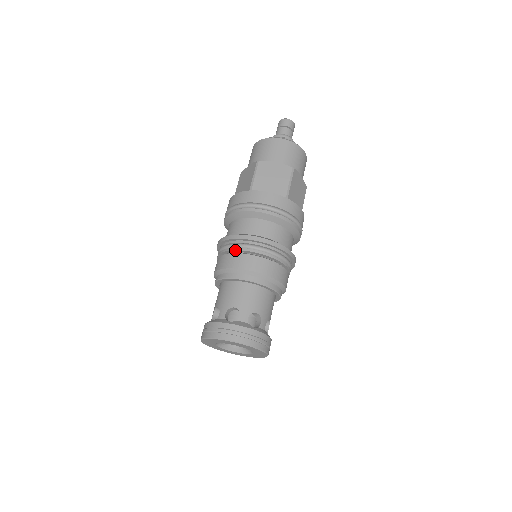
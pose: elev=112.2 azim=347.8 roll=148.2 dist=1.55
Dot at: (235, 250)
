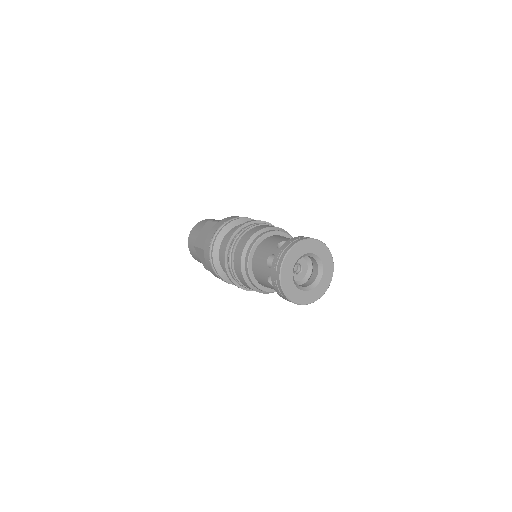
Dot at: (232, 258)
